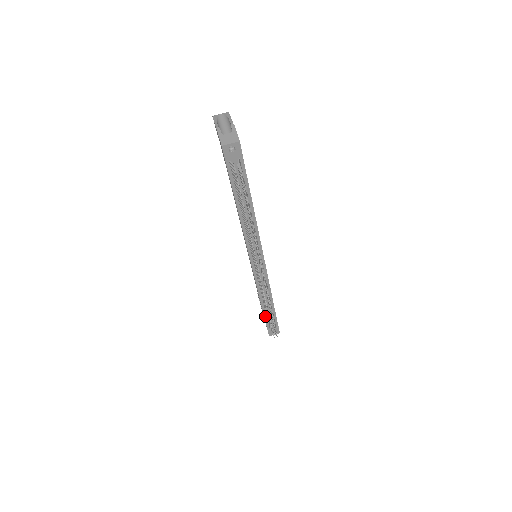
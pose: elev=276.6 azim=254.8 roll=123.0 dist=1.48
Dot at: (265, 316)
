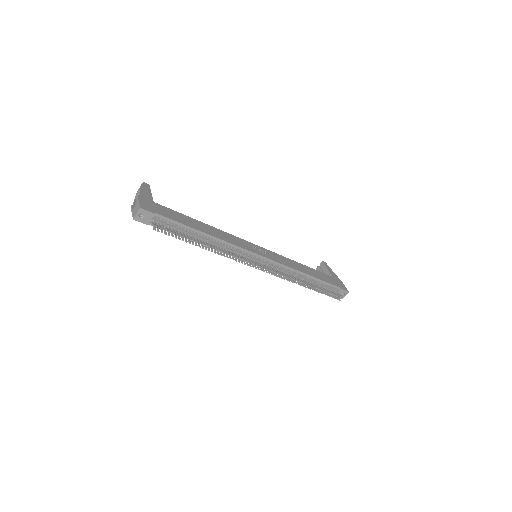
Dot at: occluded
